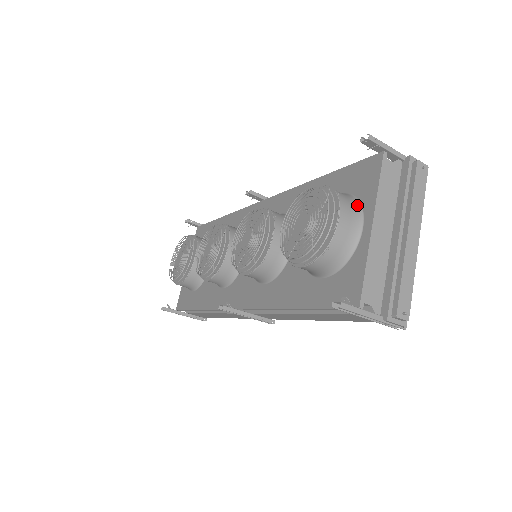
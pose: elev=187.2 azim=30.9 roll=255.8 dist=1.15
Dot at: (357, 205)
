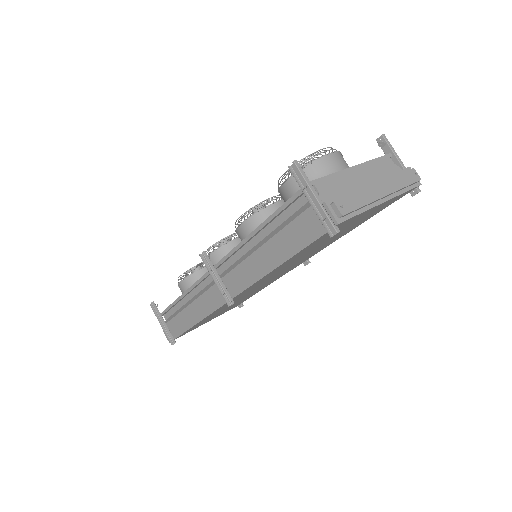
Dot at: occluded
